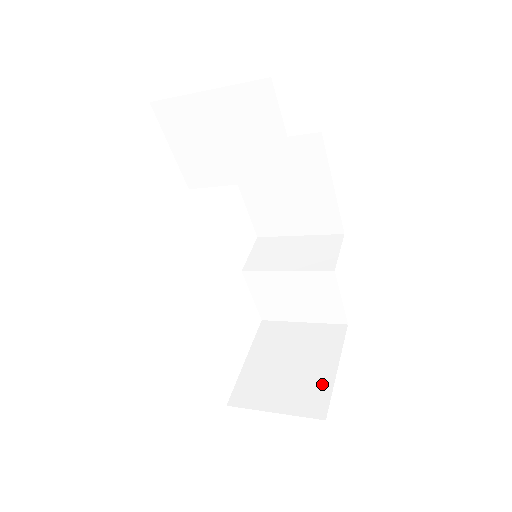
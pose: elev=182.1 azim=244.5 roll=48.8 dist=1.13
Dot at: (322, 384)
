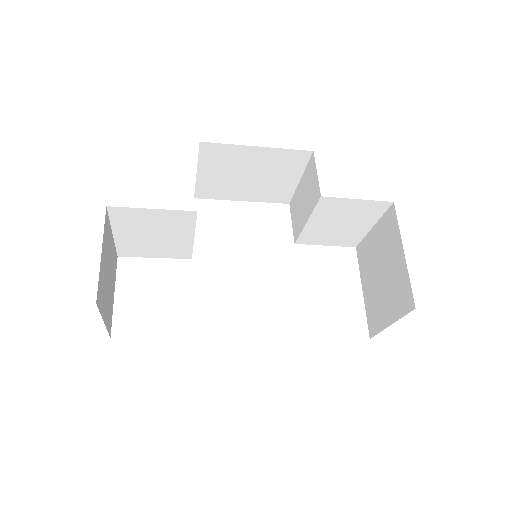
Dot at: (402, 276)
